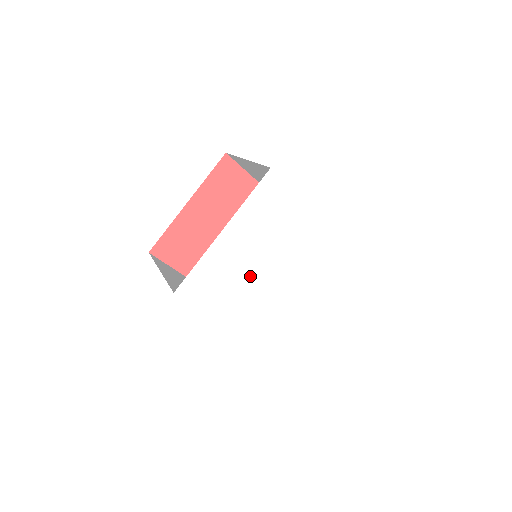
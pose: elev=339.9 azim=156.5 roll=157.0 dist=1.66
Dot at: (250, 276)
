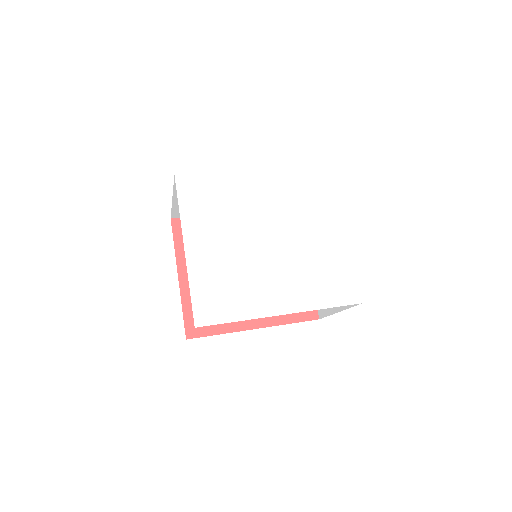
Dot at: (245, 261)
